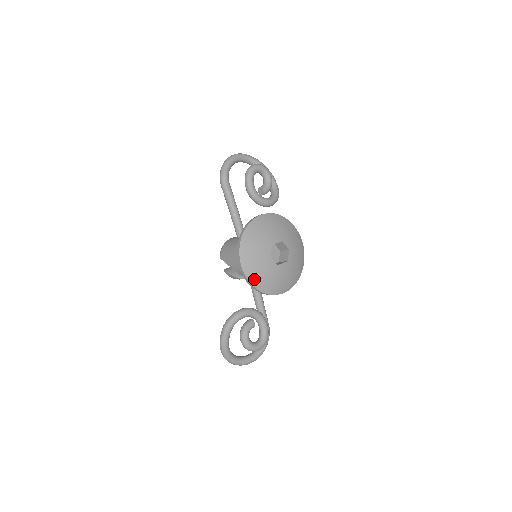
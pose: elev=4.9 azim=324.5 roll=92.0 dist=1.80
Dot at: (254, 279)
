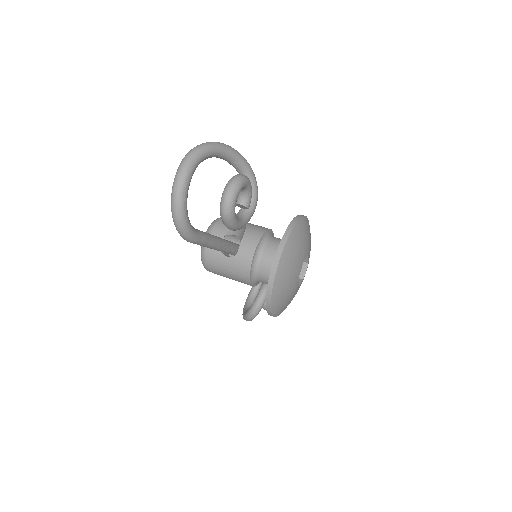
Dot at: occluded
